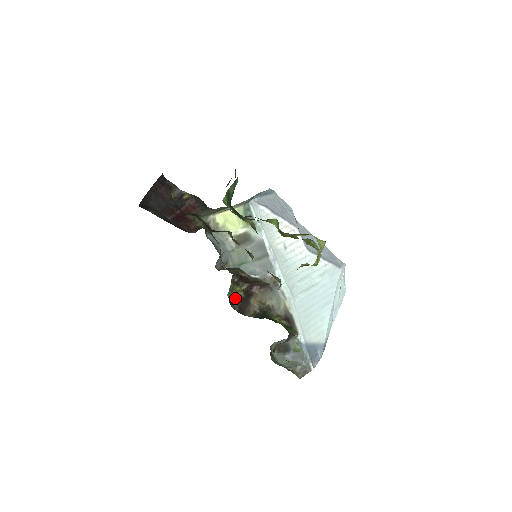
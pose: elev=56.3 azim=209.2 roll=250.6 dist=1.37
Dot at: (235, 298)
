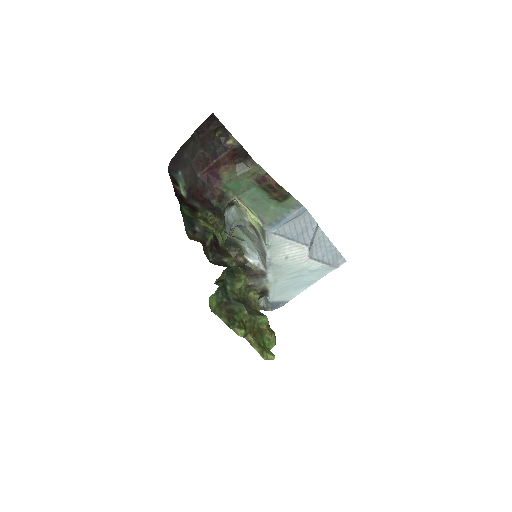
Dot at: (221, 279)
